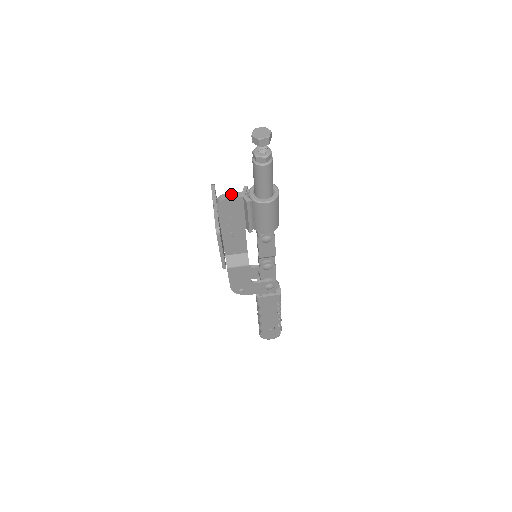
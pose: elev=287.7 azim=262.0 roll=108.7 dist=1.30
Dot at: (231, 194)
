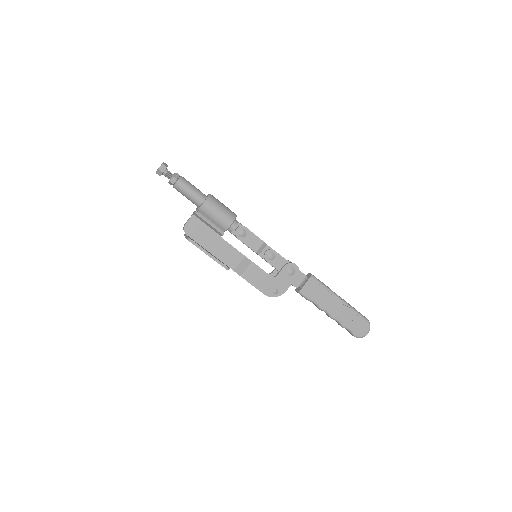
Dot at: (187, 221)
